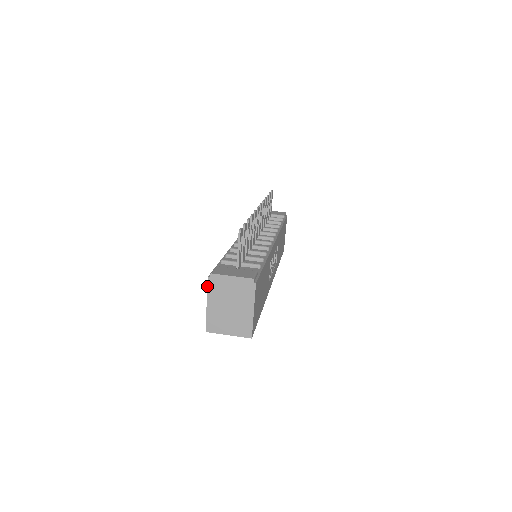
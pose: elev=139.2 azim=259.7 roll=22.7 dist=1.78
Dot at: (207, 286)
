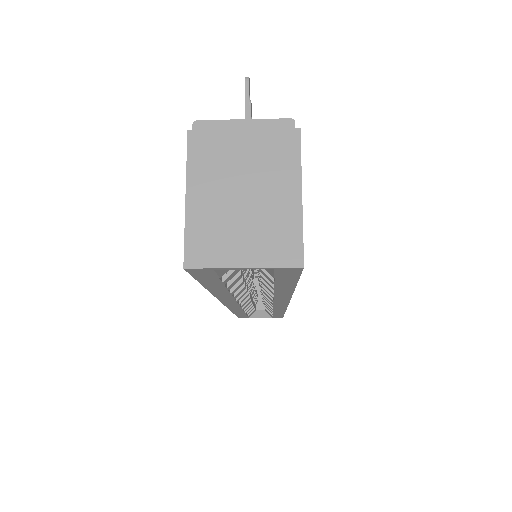
Dot at: occluded
